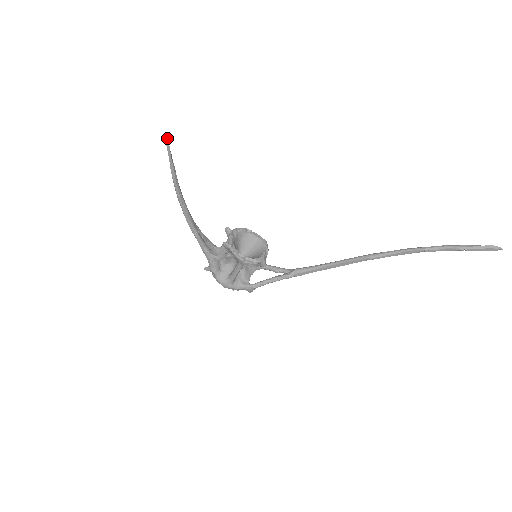
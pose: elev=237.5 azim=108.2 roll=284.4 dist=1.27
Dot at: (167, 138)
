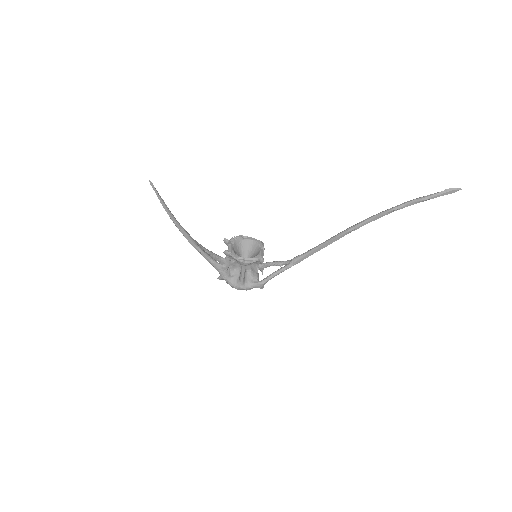
Dot at: (149, 180)
